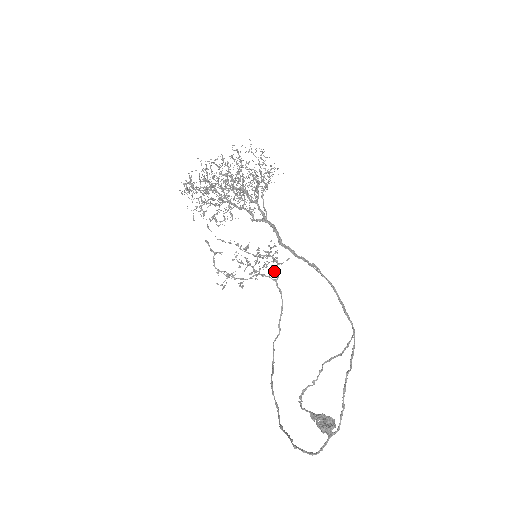
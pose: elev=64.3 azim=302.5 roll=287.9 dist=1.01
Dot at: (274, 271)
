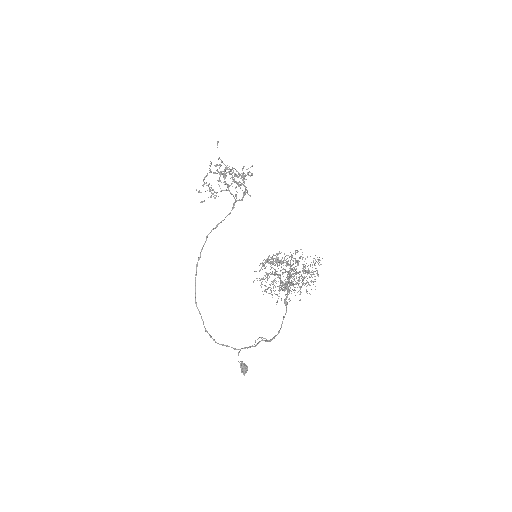
Dot at: occluded
